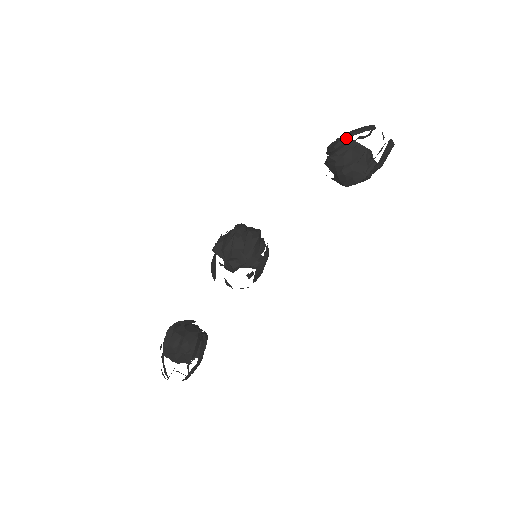
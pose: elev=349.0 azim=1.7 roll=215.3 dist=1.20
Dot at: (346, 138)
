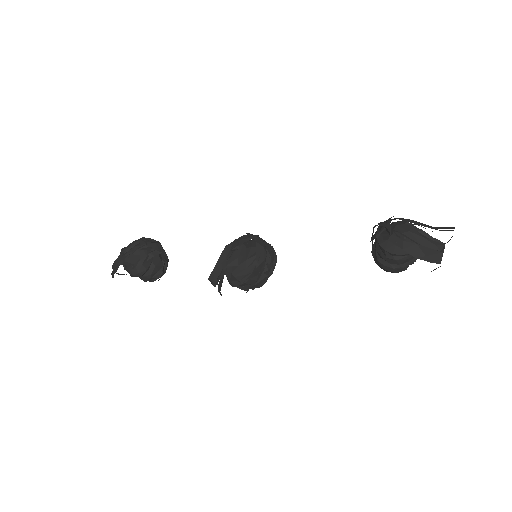
Dot at: occluded
